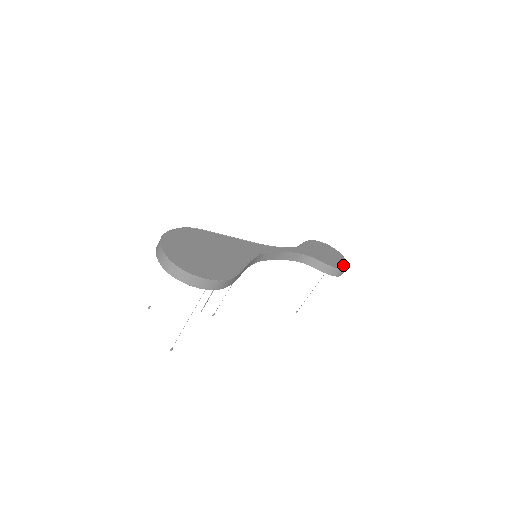
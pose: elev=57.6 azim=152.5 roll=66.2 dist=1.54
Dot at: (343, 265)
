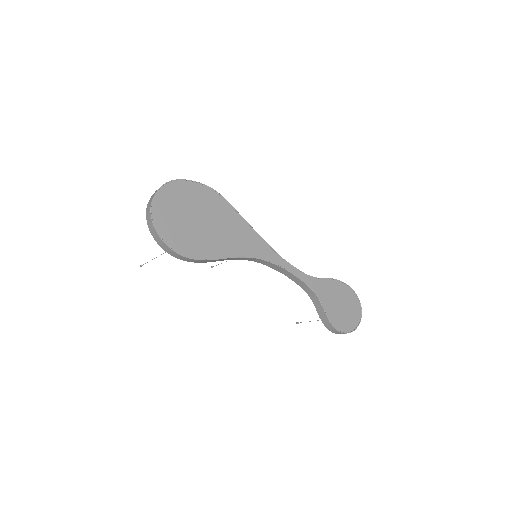
Dot at: (346, 328)
